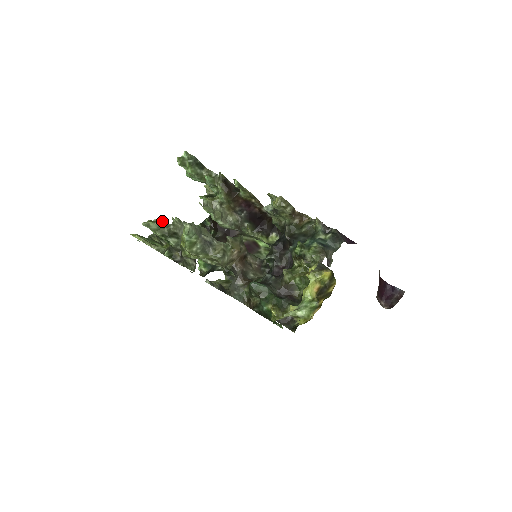
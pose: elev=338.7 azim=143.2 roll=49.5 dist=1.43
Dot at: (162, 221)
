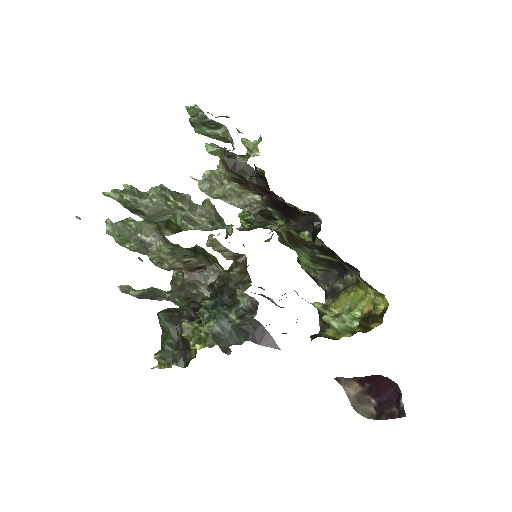
Dot at: (124, 195)
